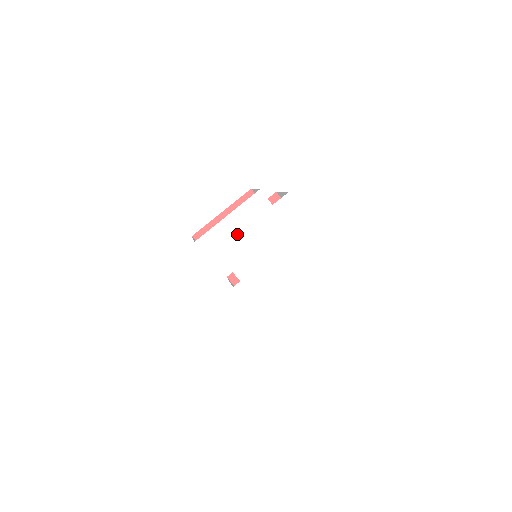
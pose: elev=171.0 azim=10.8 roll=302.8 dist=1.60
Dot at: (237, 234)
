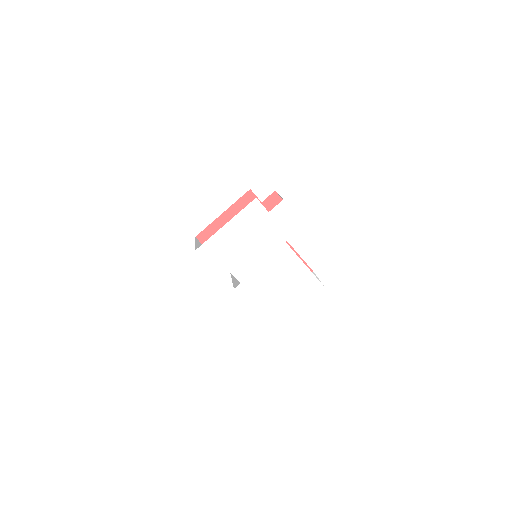
Dot at: (235, 241)
